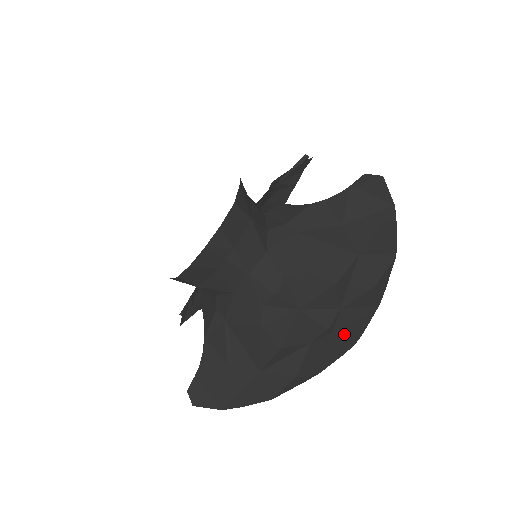
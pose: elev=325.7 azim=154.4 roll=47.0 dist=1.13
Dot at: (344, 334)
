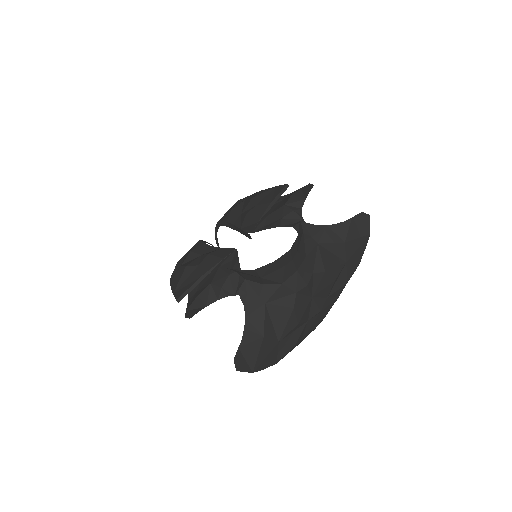
Dot at: (321, 315)
